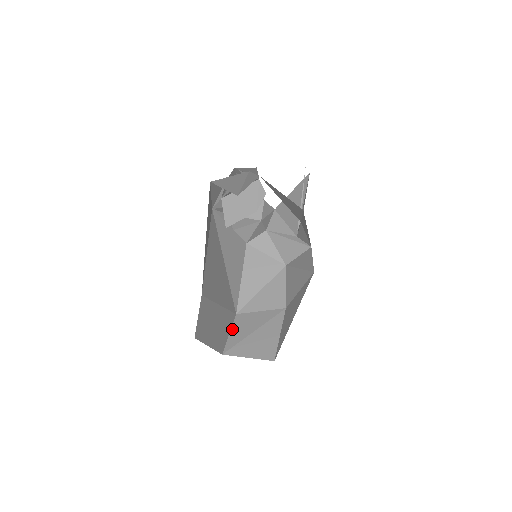
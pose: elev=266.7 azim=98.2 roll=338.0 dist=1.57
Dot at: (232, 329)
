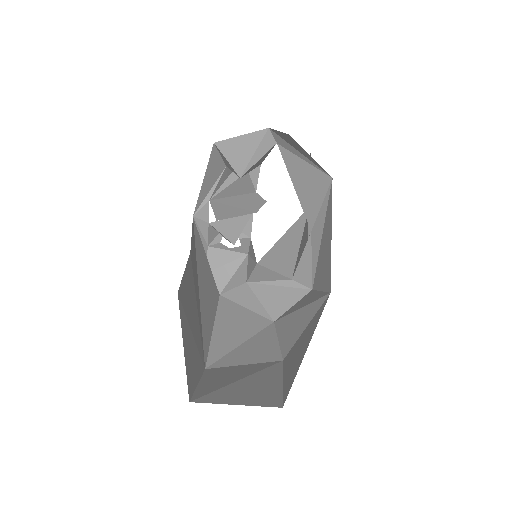
Dot at: (202, 380)
